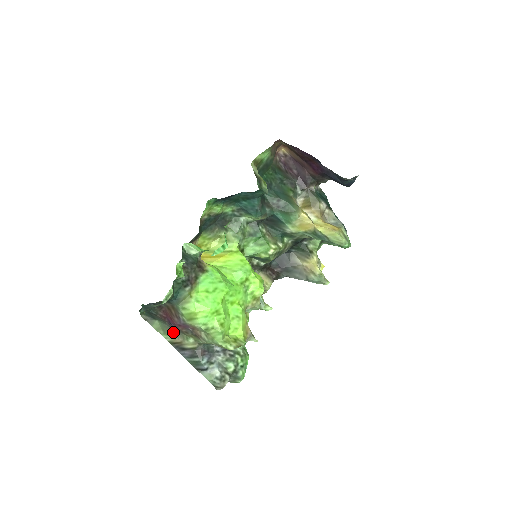
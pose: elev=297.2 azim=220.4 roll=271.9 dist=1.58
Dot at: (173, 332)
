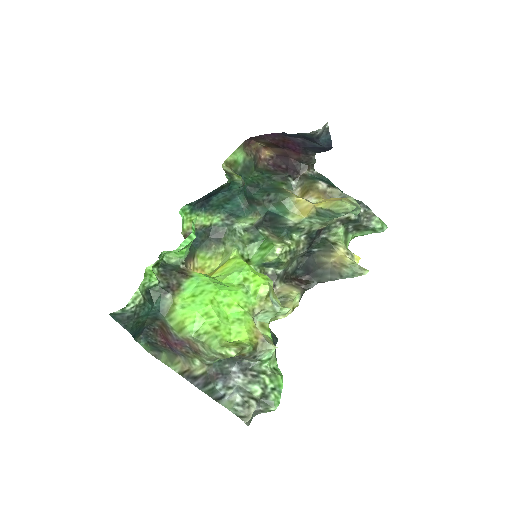
Dot at: (178, 359)
